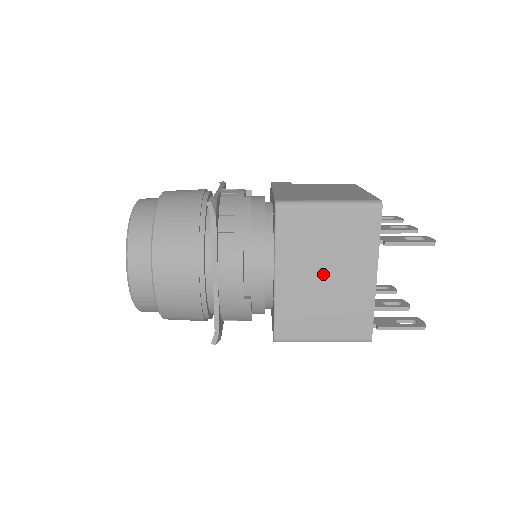
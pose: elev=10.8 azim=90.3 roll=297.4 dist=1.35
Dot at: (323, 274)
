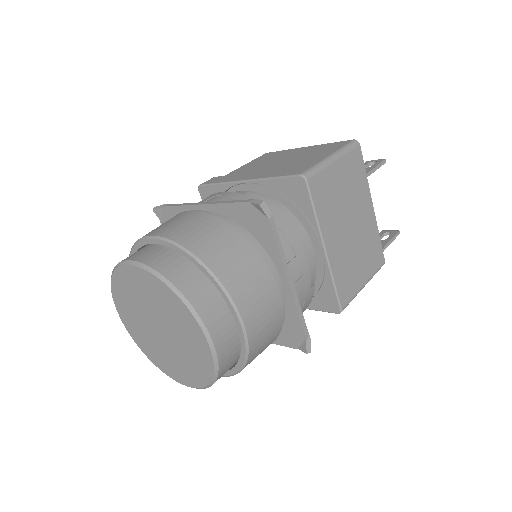
Dot at: (349, 225)
